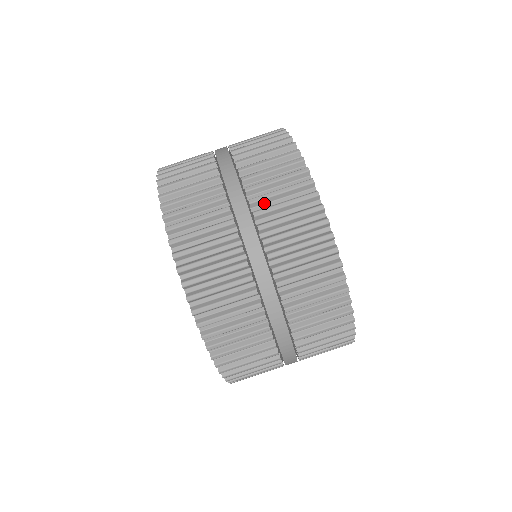
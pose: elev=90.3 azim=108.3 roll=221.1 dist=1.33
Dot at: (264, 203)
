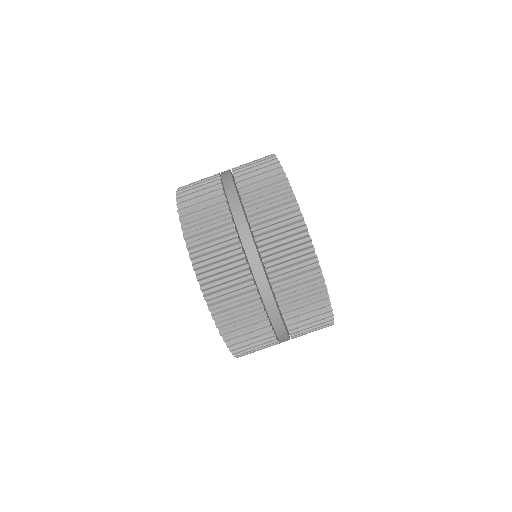
Dot at: (268, 244)
